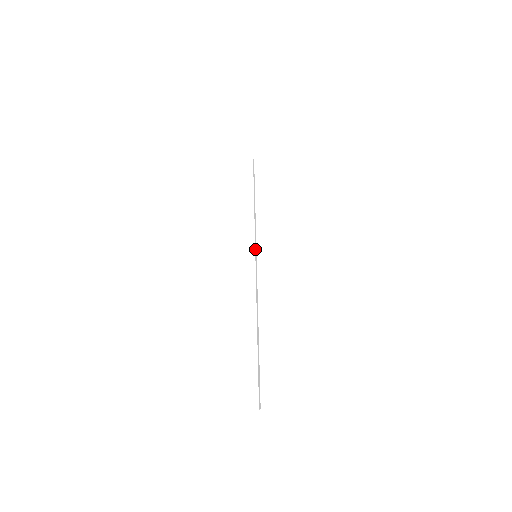
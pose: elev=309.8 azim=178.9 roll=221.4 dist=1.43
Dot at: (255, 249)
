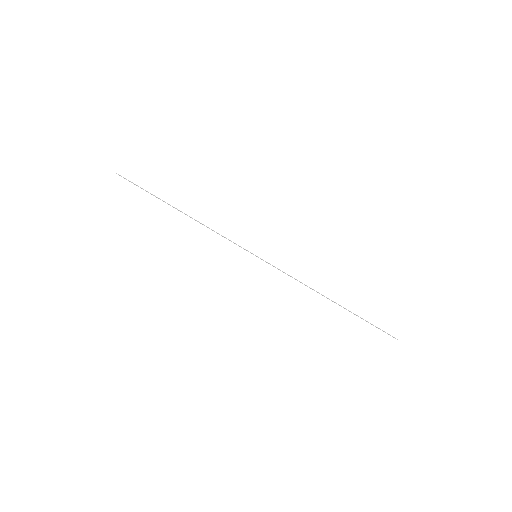
Dot at: occluded
